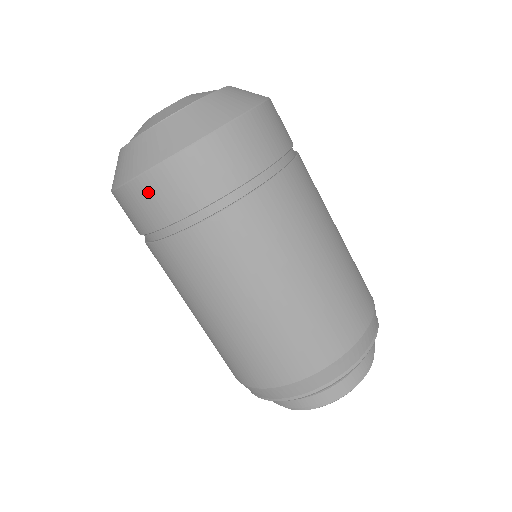
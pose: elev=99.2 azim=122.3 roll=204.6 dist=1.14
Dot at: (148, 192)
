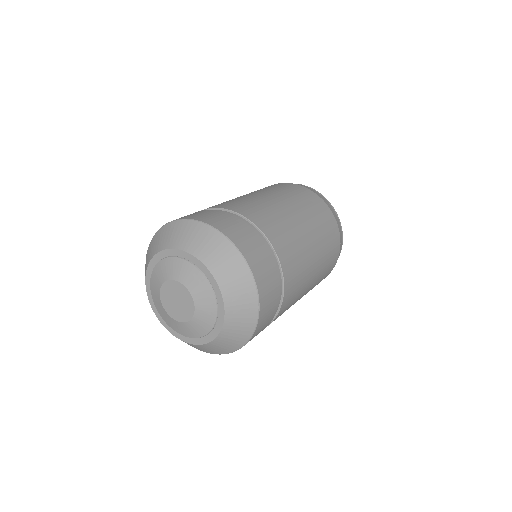
Dot at: occluded
